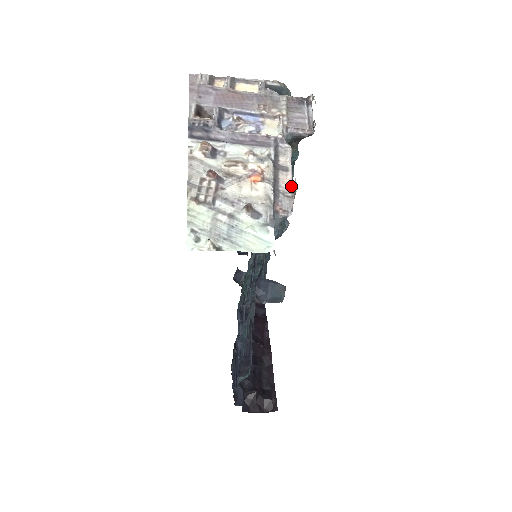
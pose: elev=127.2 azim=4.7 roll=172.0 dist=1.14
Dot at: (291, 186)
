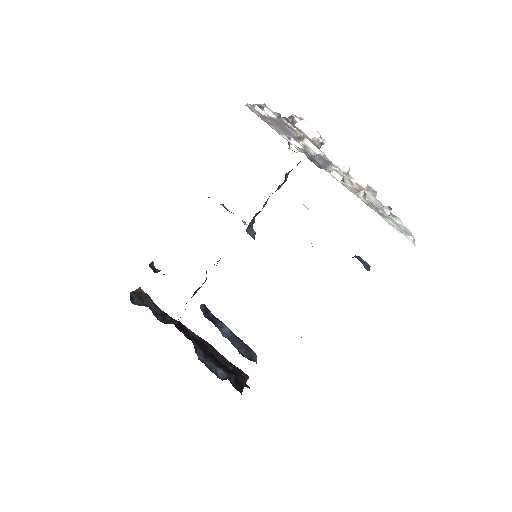
Dot at: occluded
